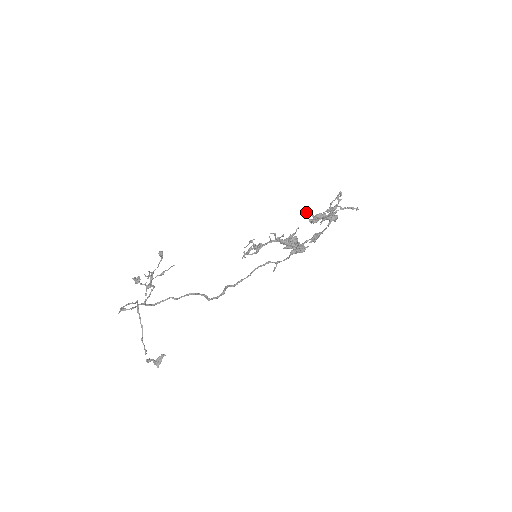
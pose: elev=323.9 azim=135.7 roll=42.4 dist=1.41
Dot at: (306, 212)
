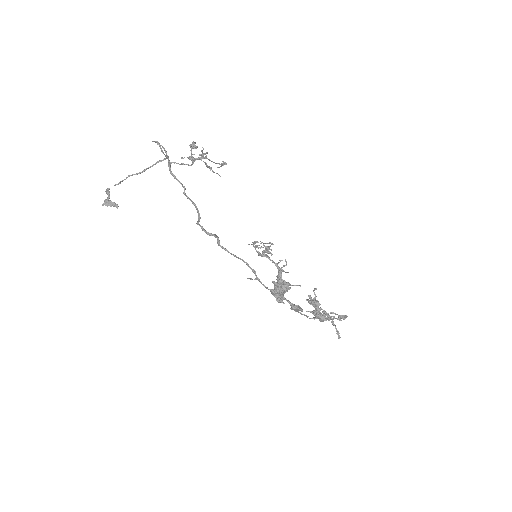
Dot at: occluded
